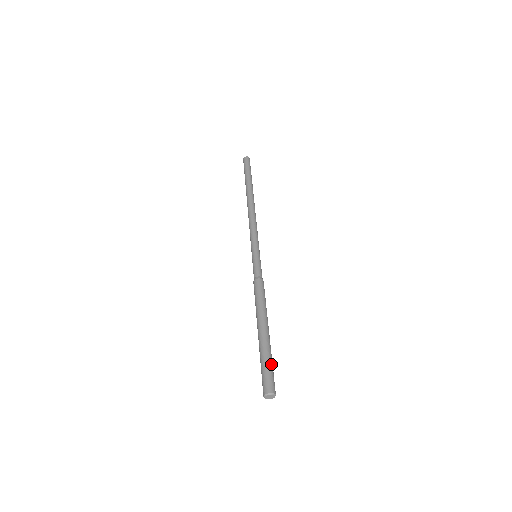
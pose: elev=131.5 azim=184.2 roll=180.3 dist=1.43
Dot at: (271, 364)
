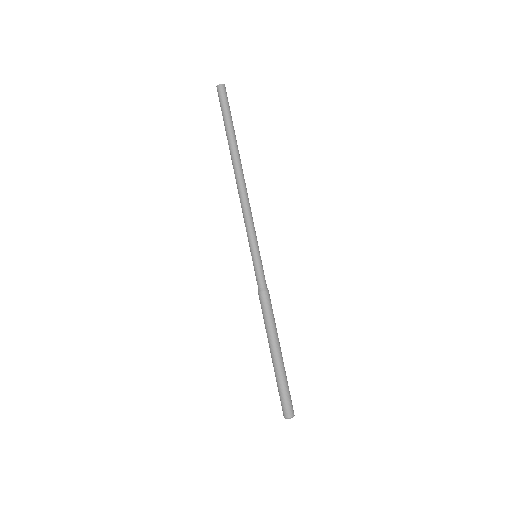
Dot at: (283, 390)
